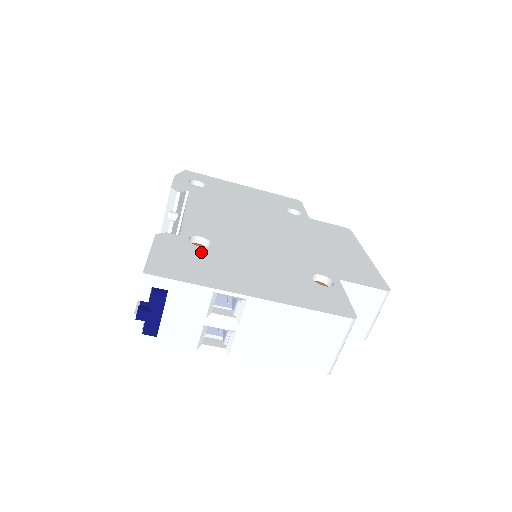
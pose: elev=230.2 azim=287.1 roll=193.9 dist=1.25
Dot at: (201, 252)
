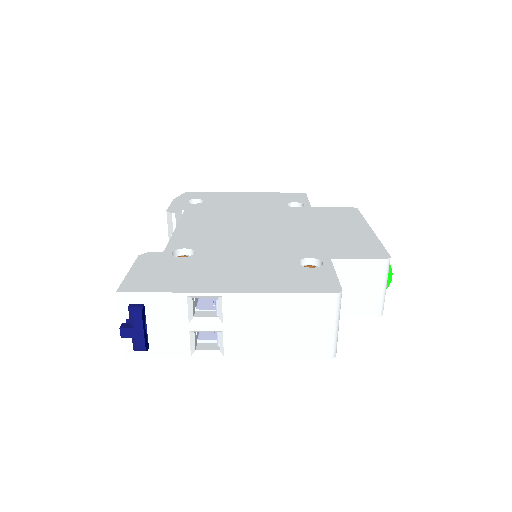
Dot at: (181, 262)
